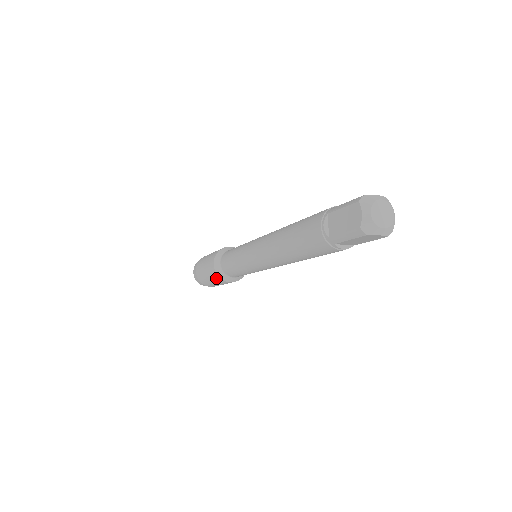
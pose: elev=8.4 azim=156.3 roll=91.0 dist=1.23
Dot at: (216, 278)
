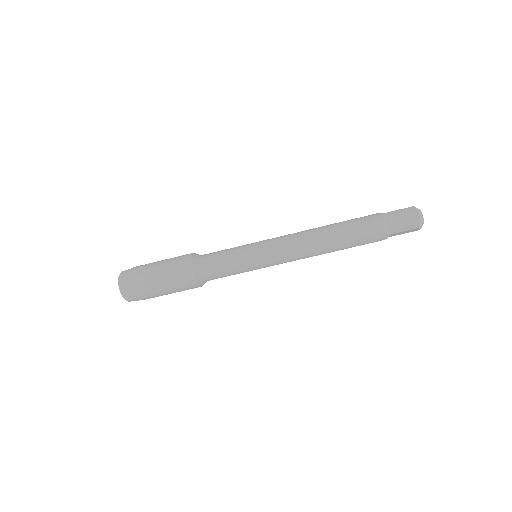
Dot at: (183, 259)
